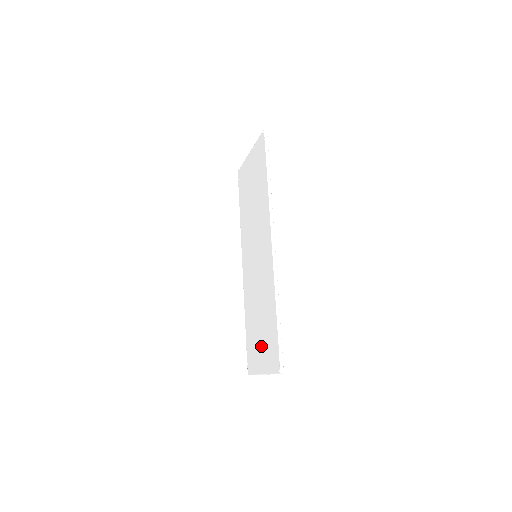
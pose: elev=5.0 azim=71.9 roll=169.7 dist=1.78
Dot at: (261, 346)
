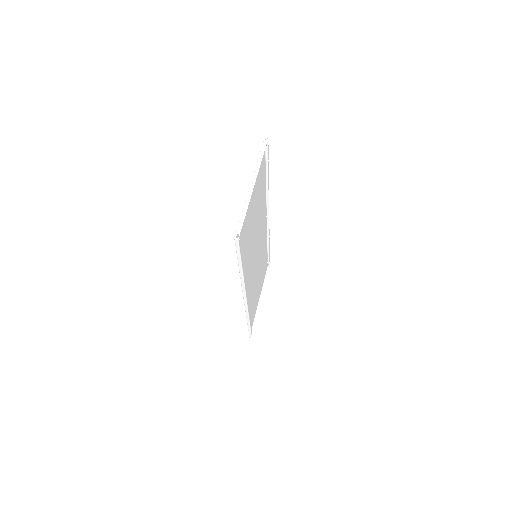
Dot at: occluded
